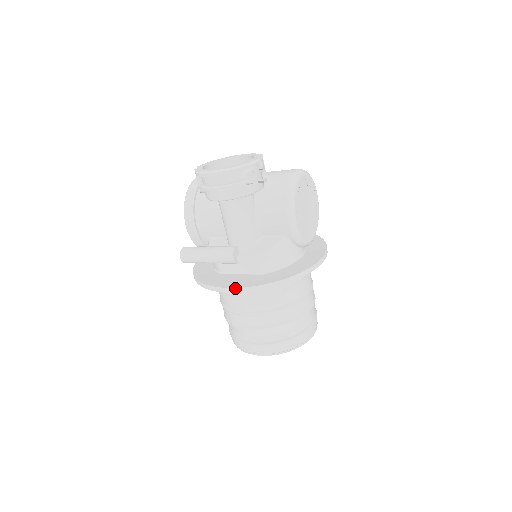
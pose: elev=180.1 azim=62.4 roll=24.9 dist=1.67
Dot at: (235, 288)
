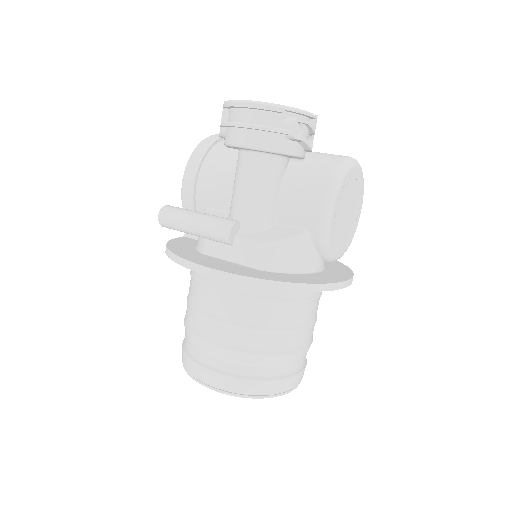
Dot at: (217, 270)
